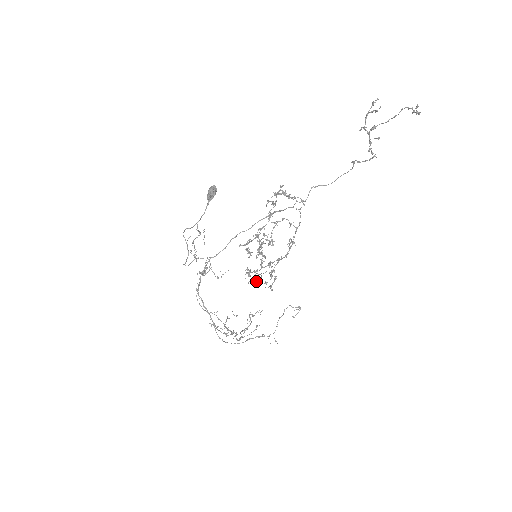
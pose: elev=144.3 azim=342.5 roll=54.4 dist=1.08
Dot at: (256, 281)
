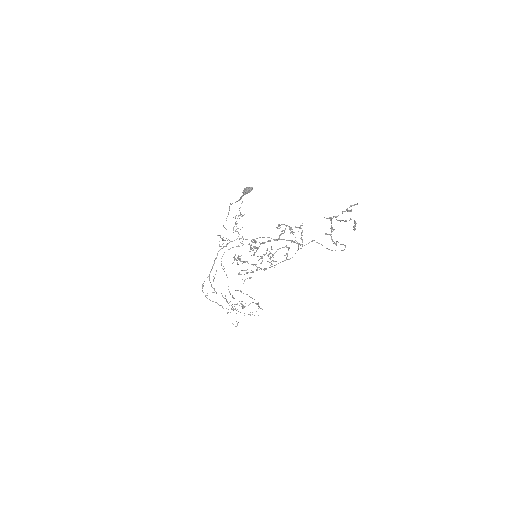
Dot at: (242, 270)
